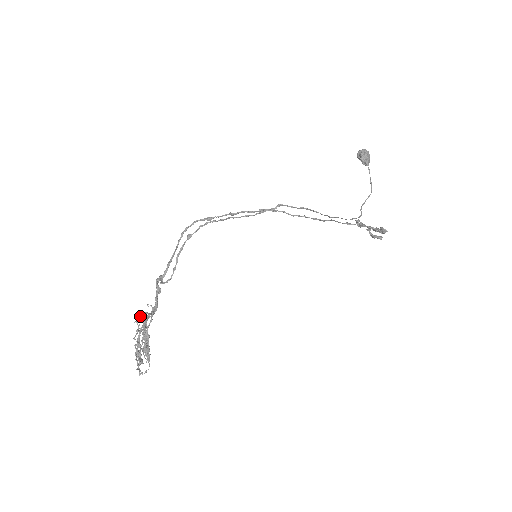
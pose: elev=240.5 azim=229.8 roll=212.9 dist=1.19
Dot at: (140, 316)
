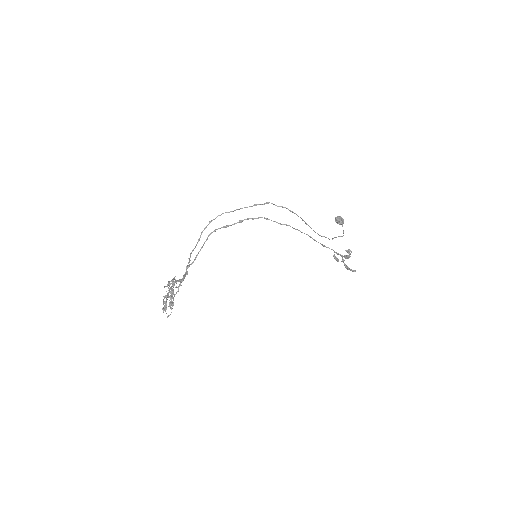
Dot at: occluded
